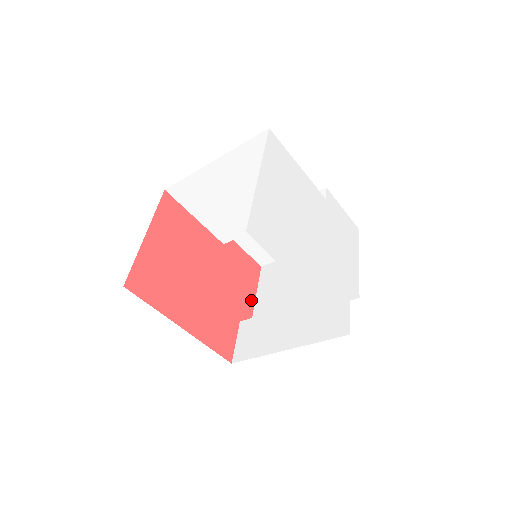
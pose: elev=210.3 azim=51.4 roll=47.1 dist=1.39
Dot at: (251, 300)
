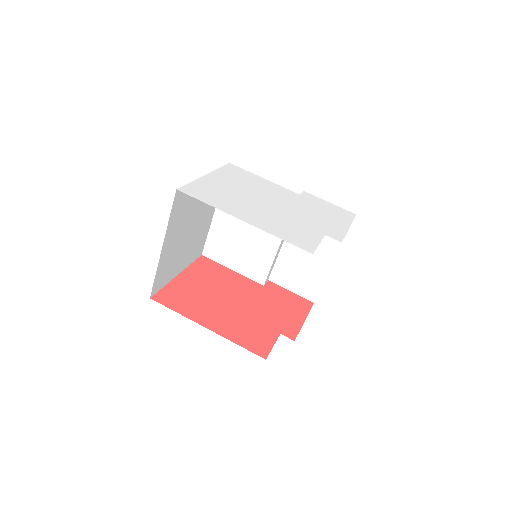
Dot at: (298, 322)
